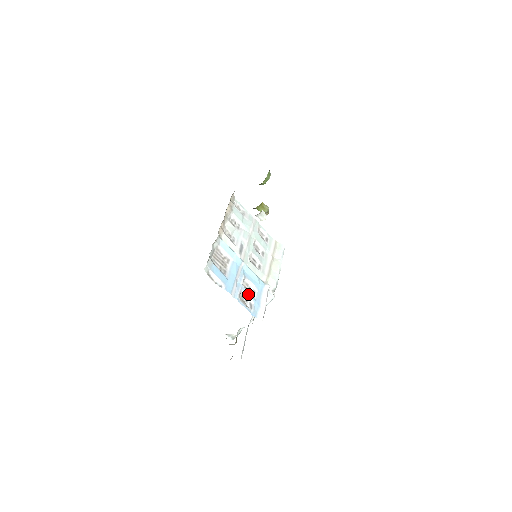
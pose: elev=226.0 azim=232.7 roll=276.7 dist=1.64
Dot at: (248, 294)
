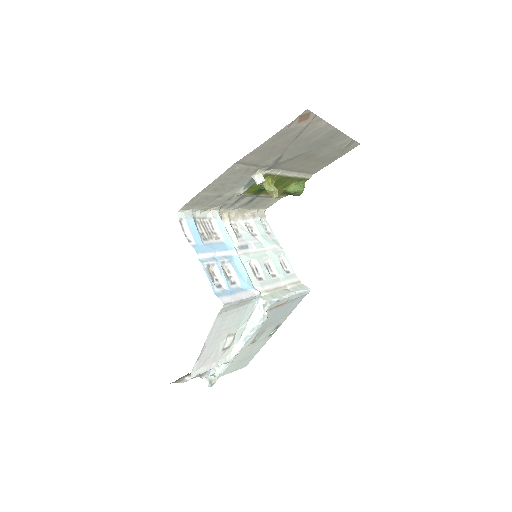
Dot at: (223, 275)
